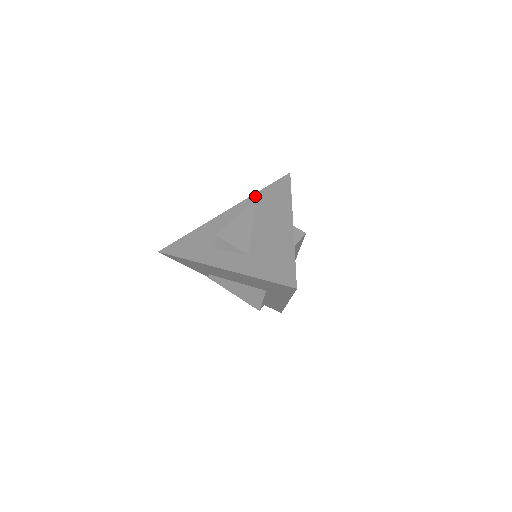
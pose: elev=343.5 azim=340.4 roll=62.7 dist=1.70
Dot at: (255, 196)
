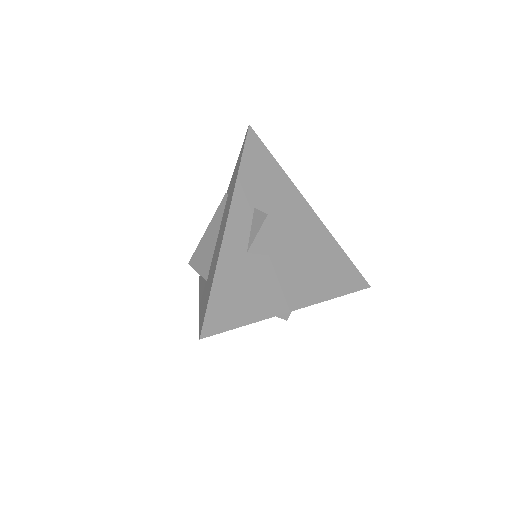
Dot at: (231, 180)
